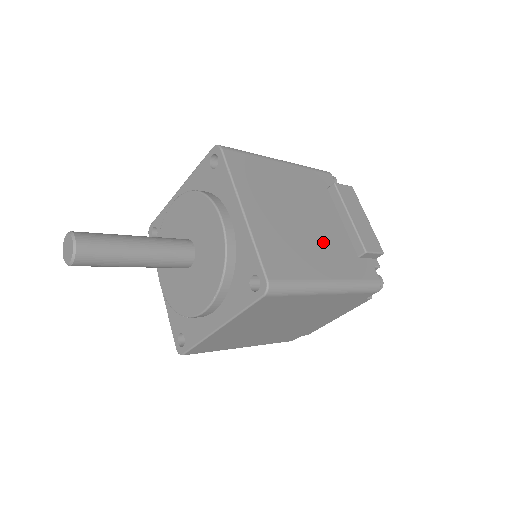
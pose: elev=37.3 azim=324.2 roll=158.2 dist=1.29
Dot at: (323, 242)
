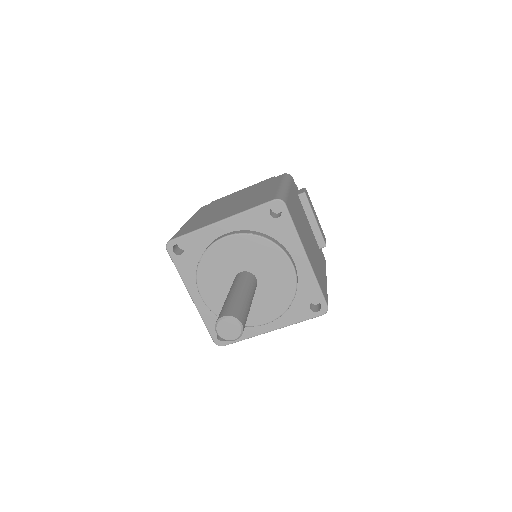
Dot at: (316, 251)
